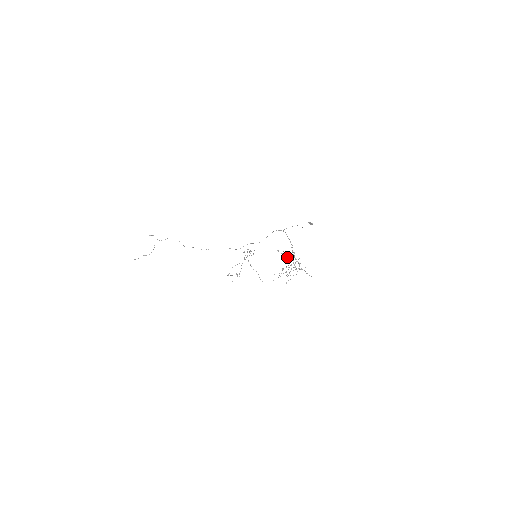
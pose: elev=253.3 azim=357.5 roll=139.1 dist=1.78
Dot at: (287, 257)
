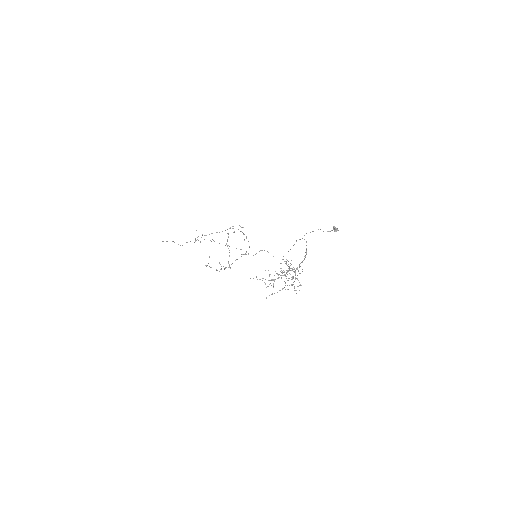
Dot at: occluded
